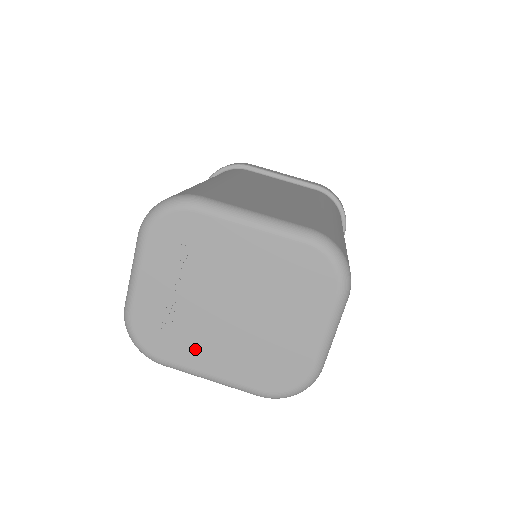
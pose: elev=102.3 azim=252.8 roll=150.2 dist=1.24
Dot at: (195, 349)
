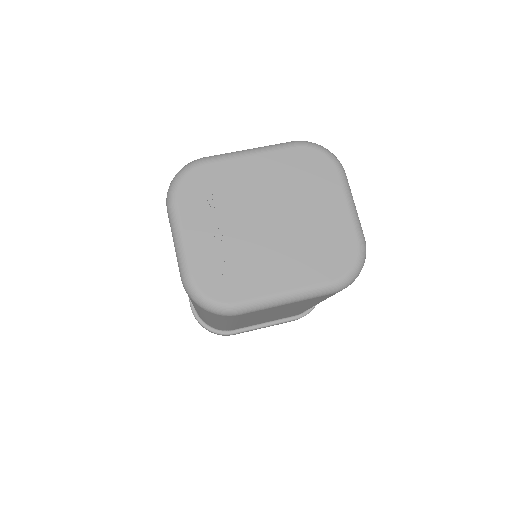
Dot at: (260, 275)
